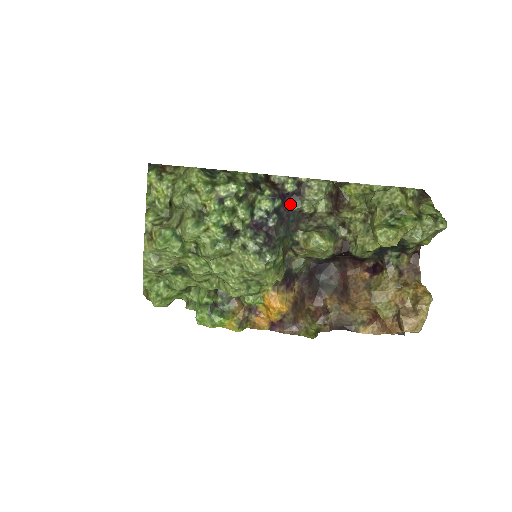
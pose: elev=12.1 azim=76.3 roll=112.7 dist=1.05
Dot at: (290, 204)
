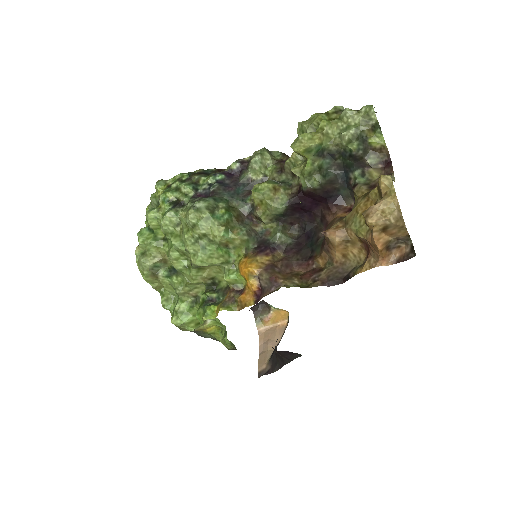
Dot at: (239, 179)
